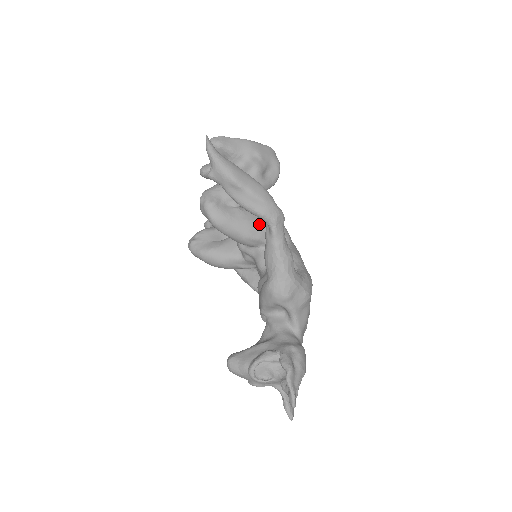
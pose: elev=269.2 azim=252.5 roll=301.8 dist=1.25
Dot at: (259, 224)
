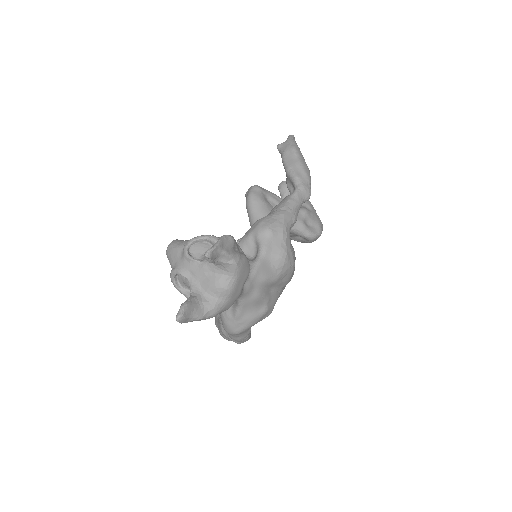
Dot at: occluded
